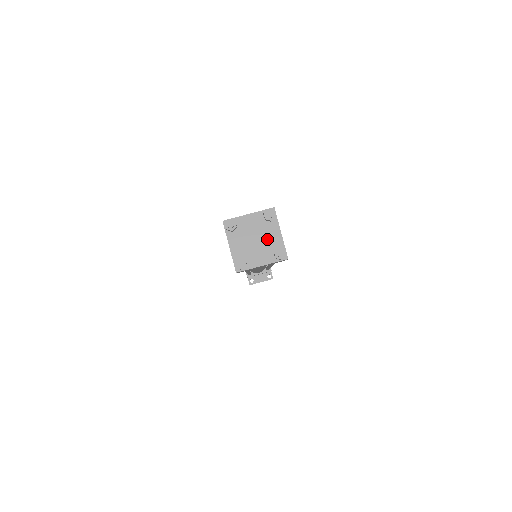
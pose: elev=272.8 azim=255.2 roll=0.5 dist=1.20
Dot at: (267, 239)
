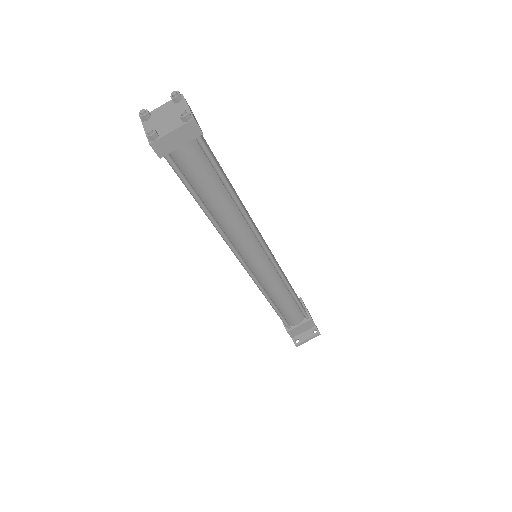
Dot at: (176, 114)
